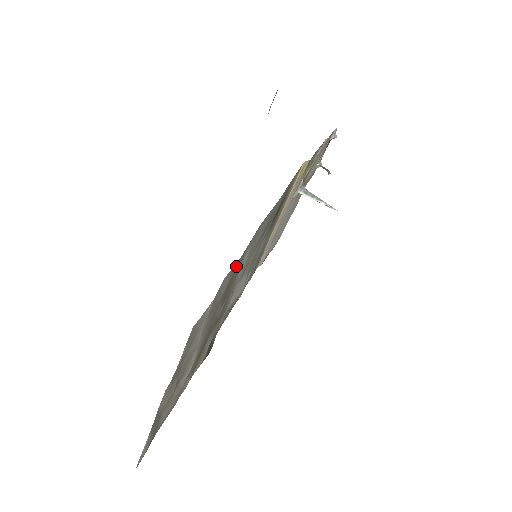
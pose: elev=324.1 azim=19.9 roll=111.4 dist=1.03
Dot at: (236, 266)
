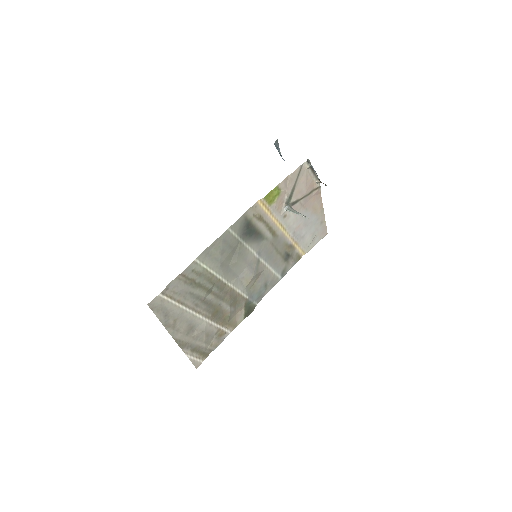
Dot at: (184, 275)
